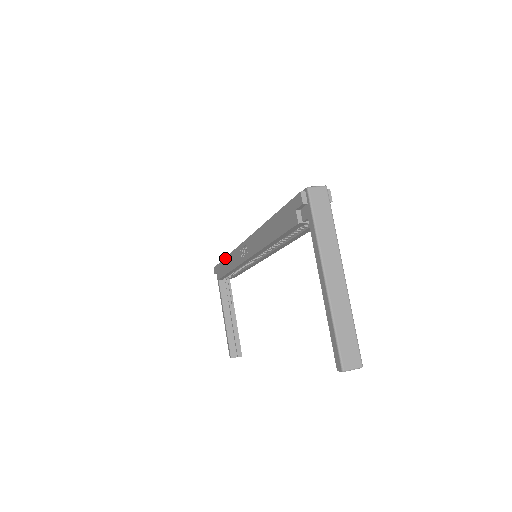
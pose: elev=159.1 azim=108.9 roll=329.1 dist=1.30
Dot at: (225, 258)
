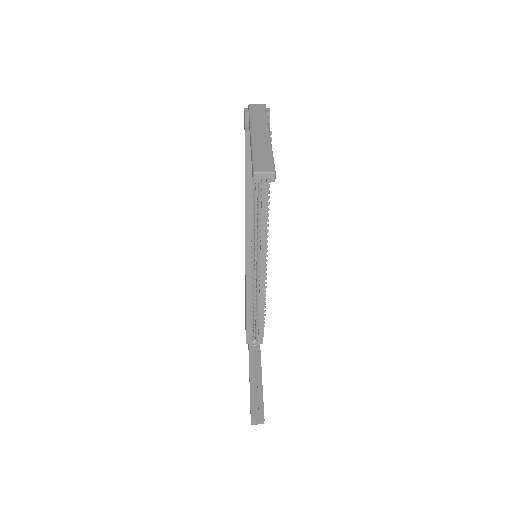
Dot at: occluded
